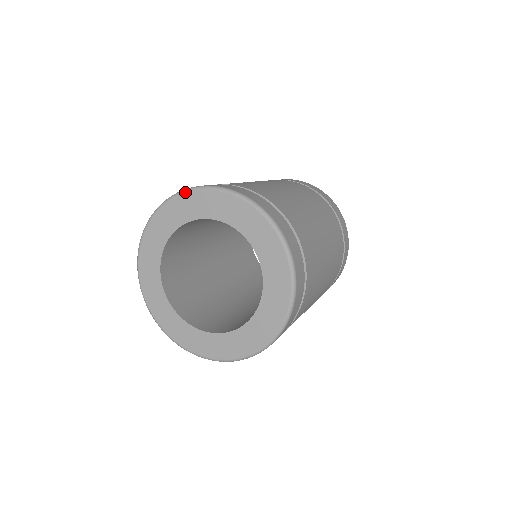
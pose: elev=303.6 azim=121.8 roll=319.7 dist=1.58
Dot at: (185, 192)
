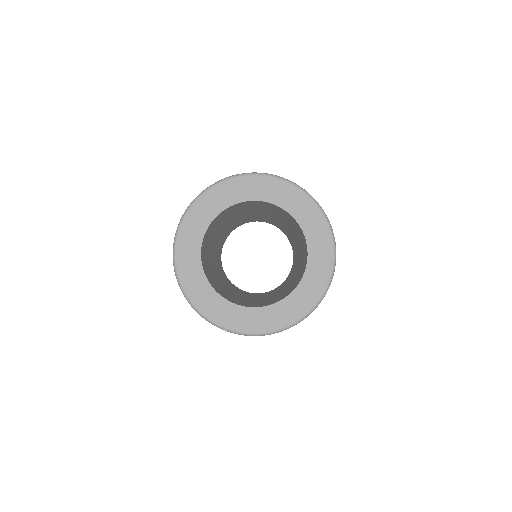
Dot at: (206, 191)
